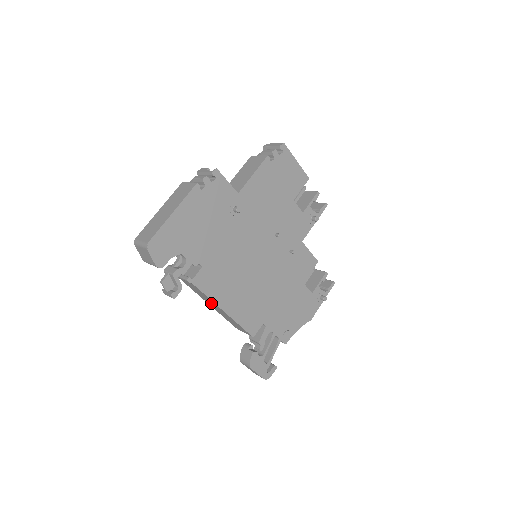
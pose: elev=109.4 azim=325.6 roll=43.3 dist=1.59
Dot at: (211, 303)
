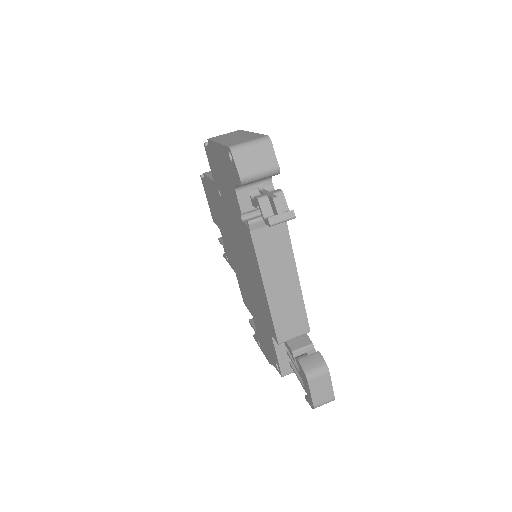
Dot at: (280, 272)
